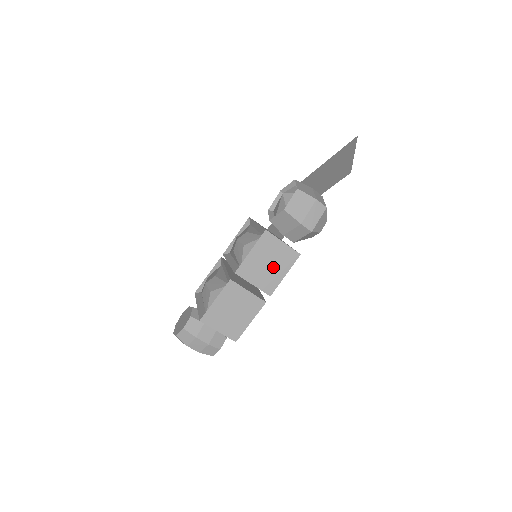
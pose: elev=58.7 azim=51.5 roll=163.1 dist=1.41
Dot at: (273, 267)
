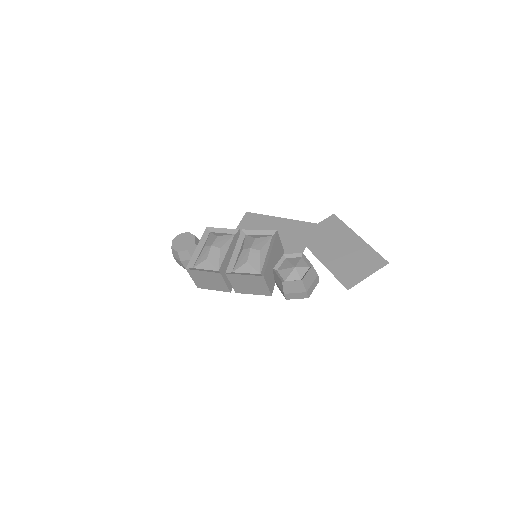
Dot at: (250, 288)
